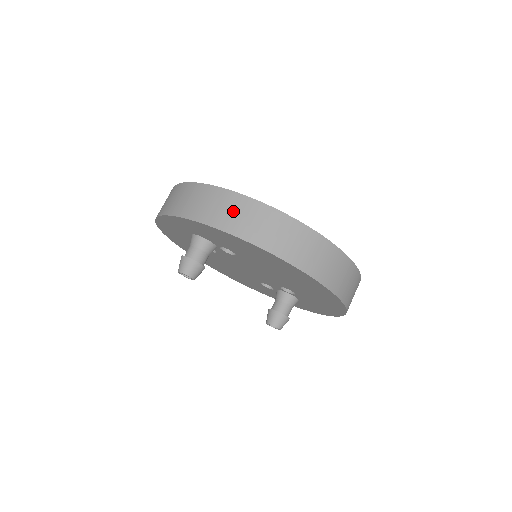
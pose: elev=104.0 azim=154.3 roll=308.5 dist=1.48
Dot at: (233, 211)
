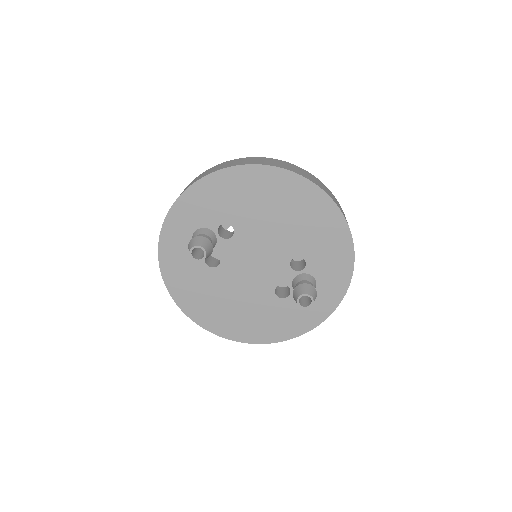
Dot at: (212, 169)
